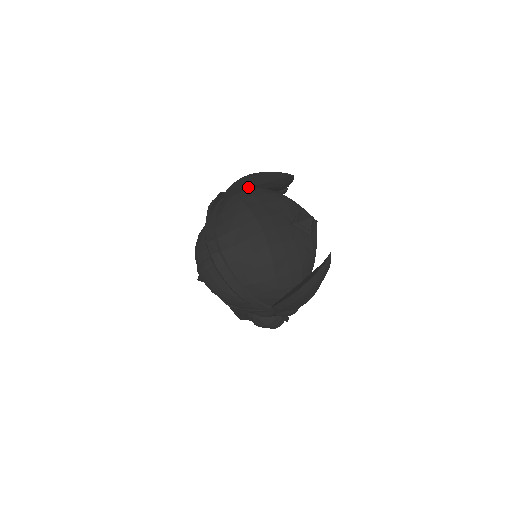
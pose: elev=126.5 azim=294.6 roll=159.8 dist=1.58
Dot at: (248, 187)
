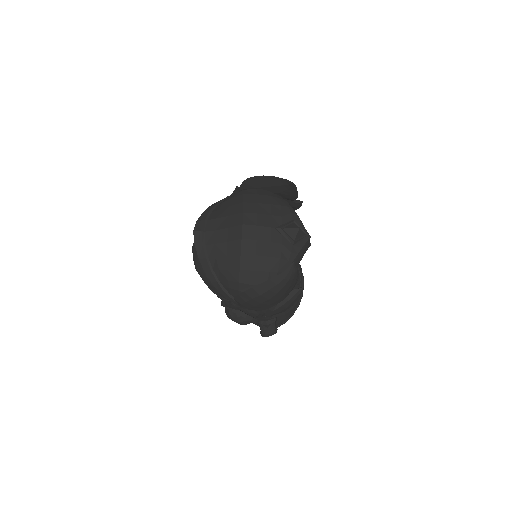
Dot at: (258, 187)
